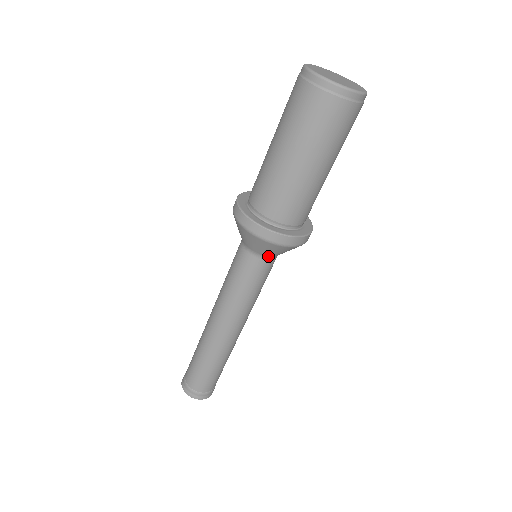
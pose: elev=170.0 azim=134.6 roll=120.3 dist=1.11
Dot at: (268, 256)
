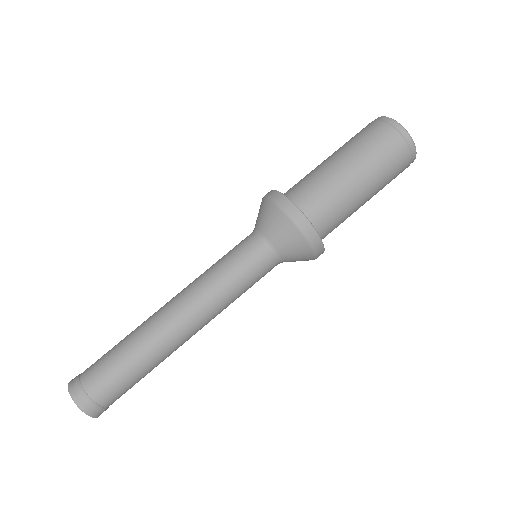
Dot at: (274, 247)
